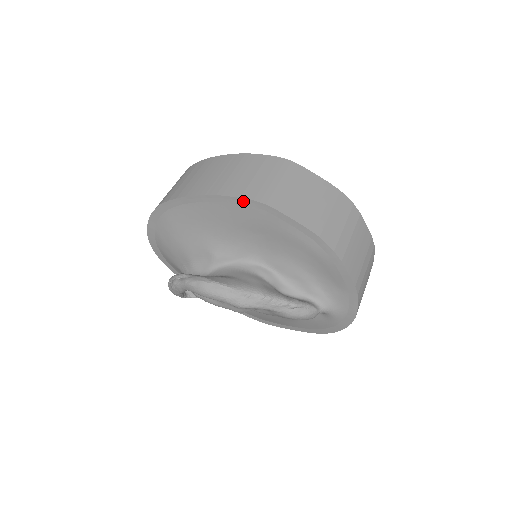
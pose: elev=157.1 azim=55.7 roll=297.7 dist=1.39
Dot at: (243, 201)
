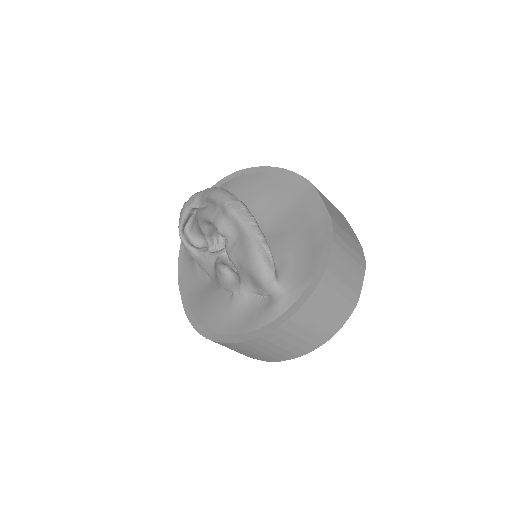
Dot at: (299, 178)
